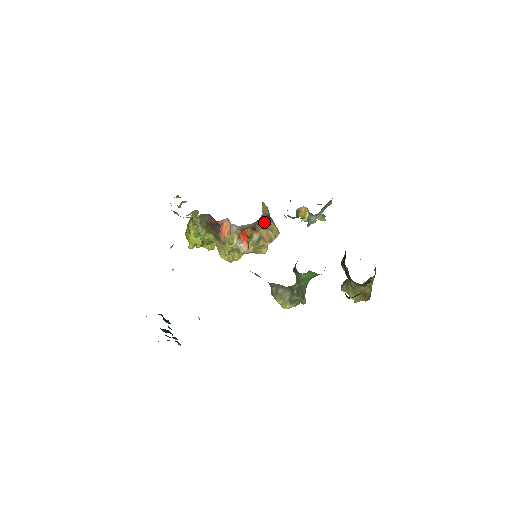
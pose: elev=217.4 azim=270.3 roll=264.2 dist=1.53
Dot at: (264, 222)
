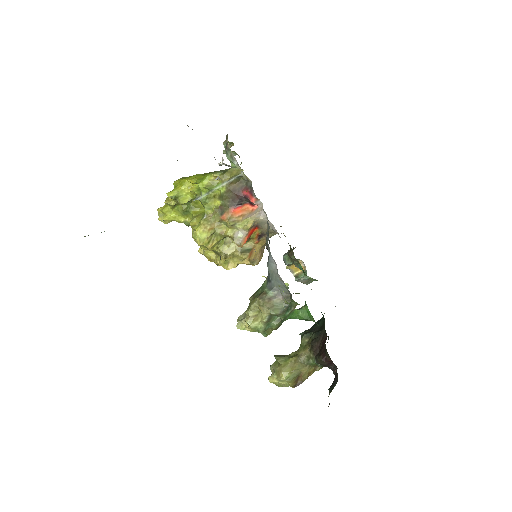
Dot at: occluded
